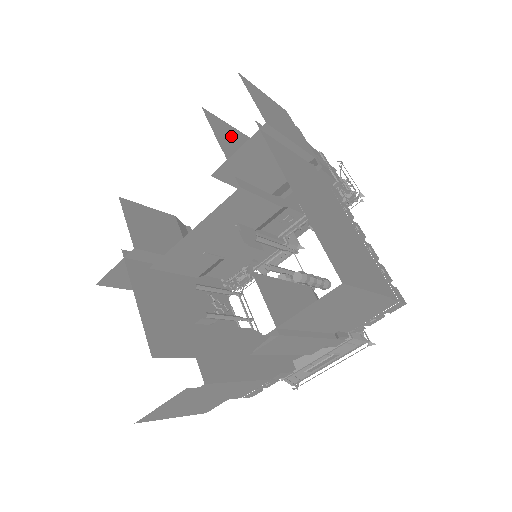
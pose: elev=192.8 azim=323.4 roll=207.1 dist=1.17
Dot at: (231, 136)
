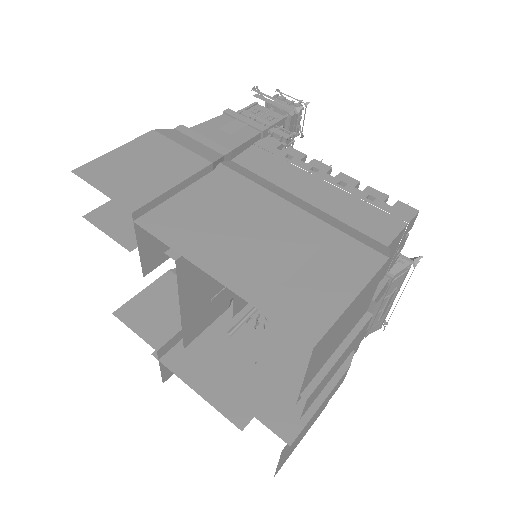
Dot at: occluded
